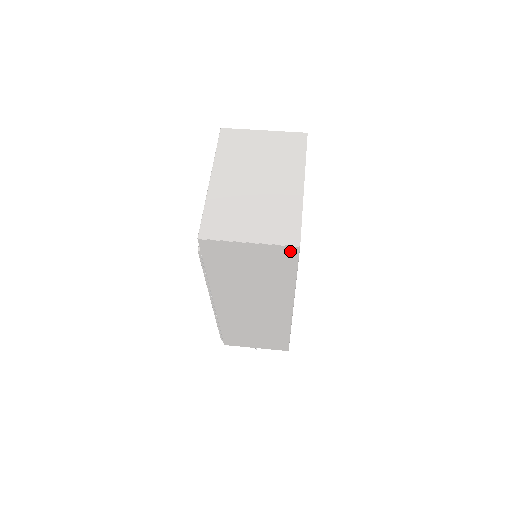
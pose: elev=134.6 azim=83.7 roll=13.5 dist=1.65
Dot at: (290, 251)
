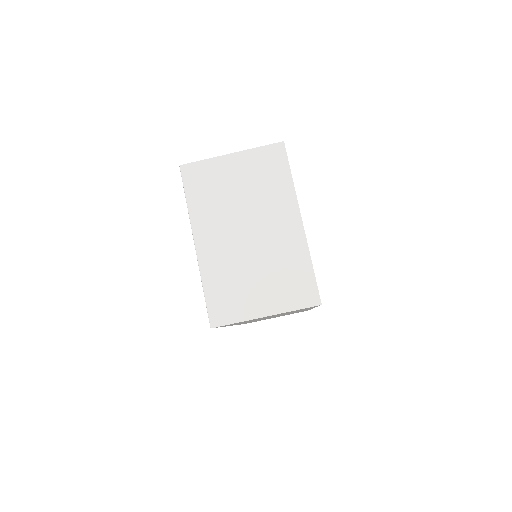
Dot at: occluded
